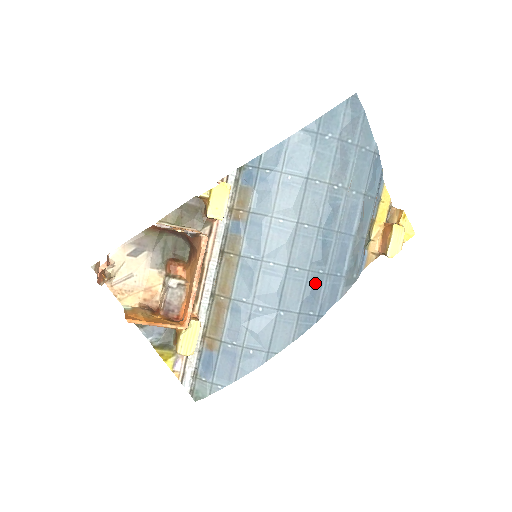
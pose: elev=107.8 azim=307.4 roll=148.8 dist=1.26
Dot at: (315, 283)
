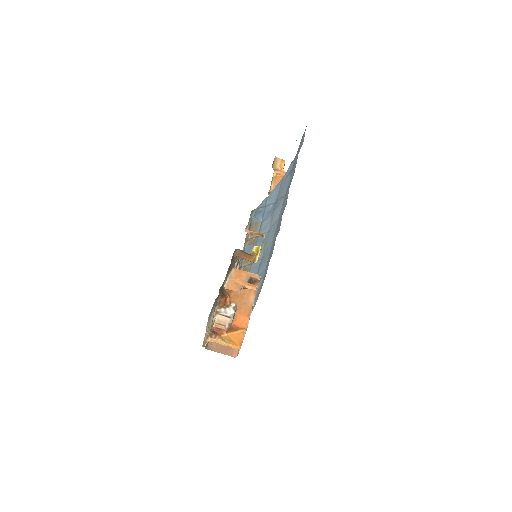
Dot at: occluded
